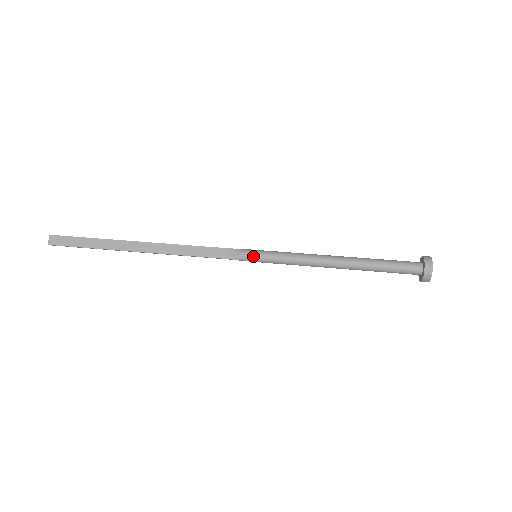
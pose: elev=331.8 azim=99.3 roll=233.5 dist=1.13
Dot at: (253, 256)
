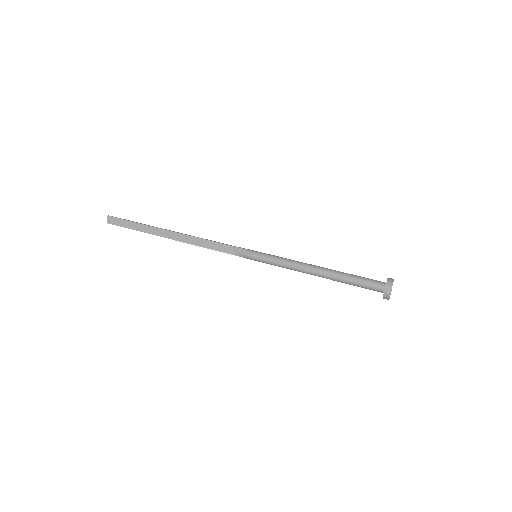
Dot at: (253, 257)
